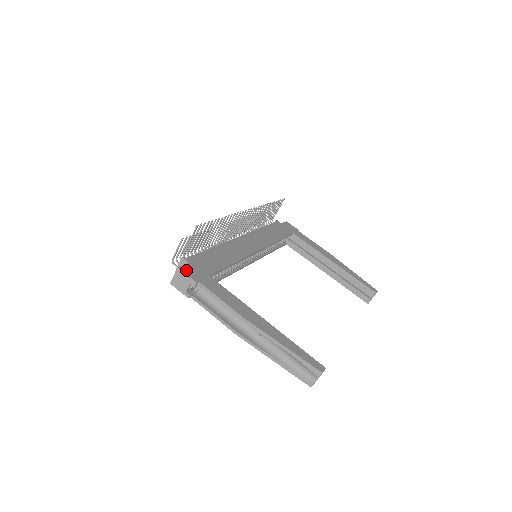
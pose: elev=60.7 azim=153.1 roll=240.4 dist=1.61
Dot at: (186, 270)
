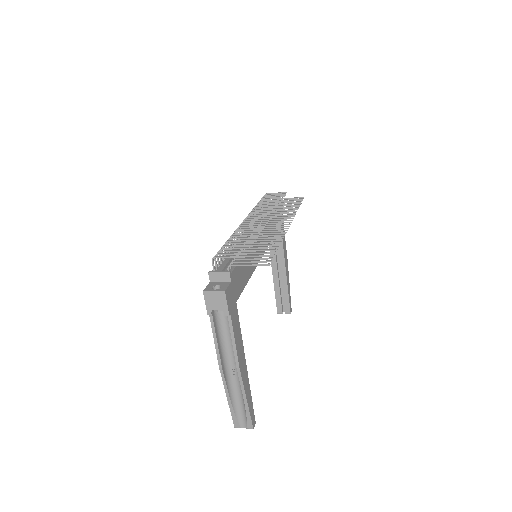
Dot at: (228, 295)
